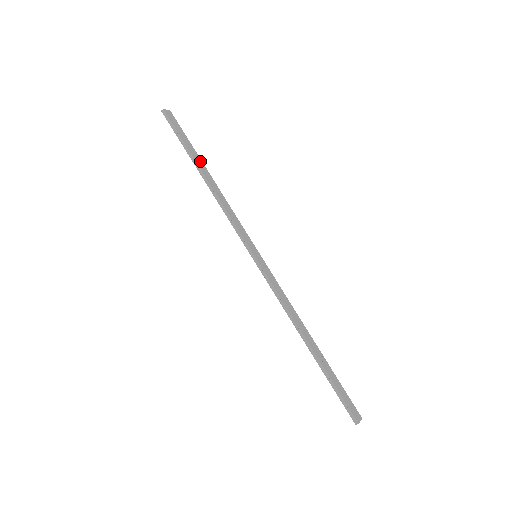
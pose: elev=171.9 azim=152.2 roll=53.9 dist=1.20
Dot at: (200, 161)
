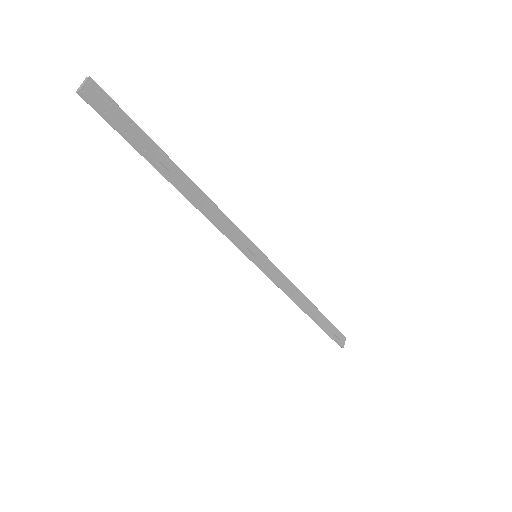
Dot at: (166, 160)
